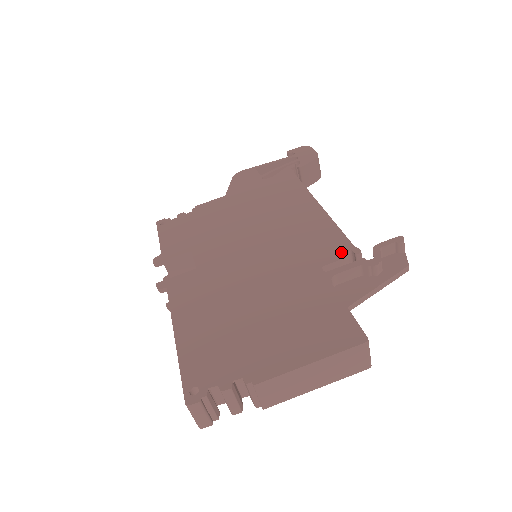
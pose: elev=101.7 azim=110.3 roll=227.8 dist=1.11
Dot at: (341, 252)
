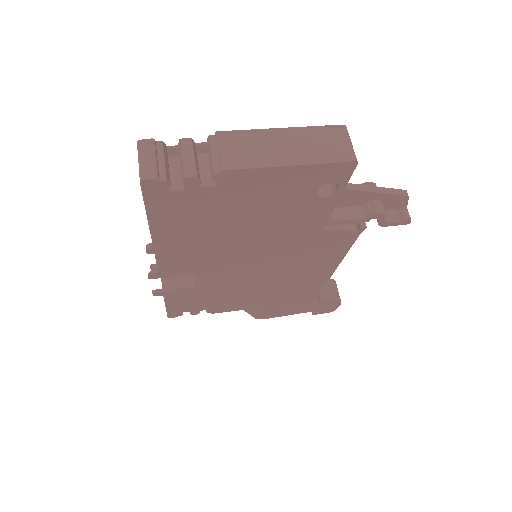
Dot at: occluded
